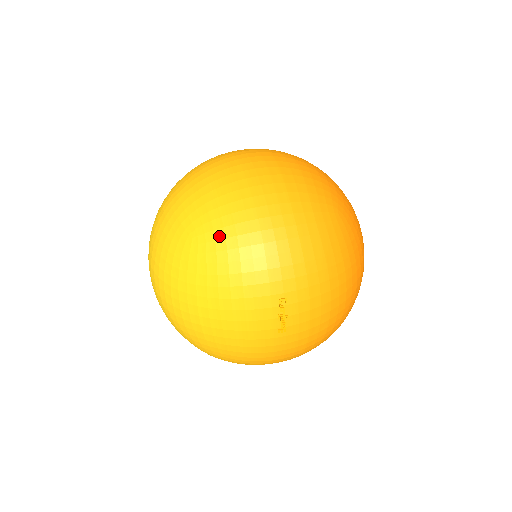
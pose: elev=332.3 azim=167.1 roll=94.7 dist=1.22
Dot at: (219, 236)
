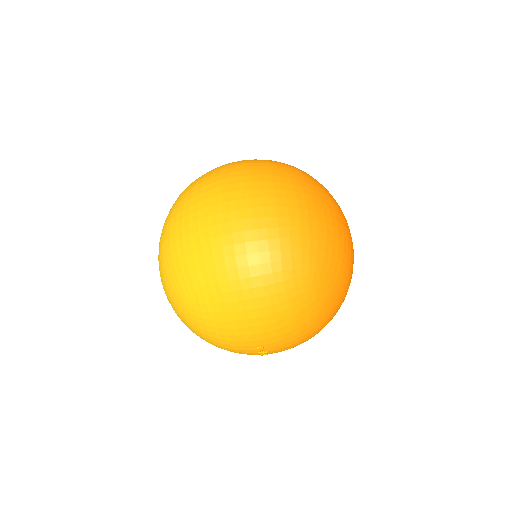
Dot at: (204, 309)
